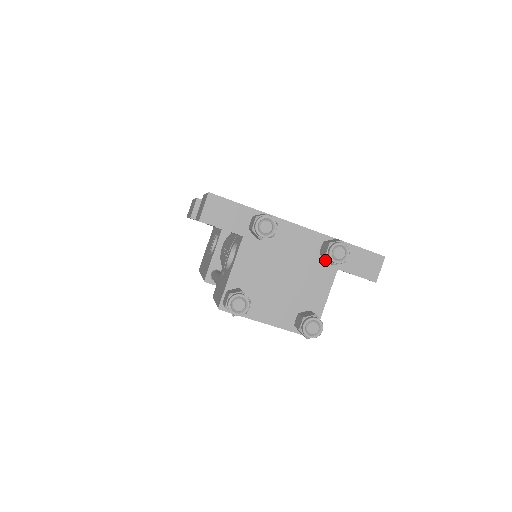
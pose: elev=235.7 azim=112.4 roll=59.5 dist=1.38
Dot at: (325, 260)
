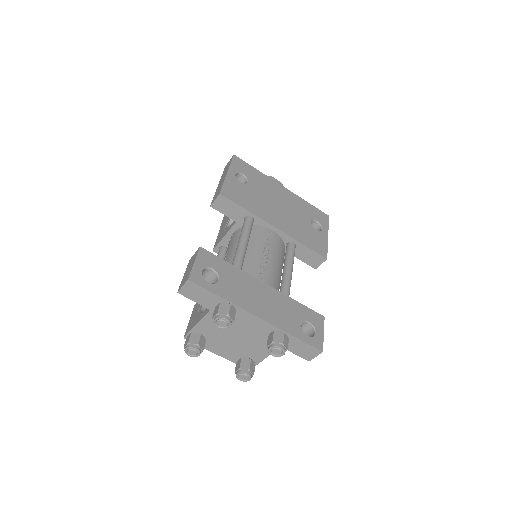
Dot at: occluded
